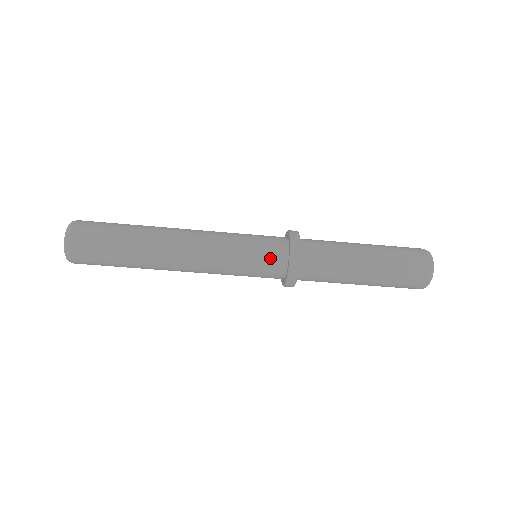
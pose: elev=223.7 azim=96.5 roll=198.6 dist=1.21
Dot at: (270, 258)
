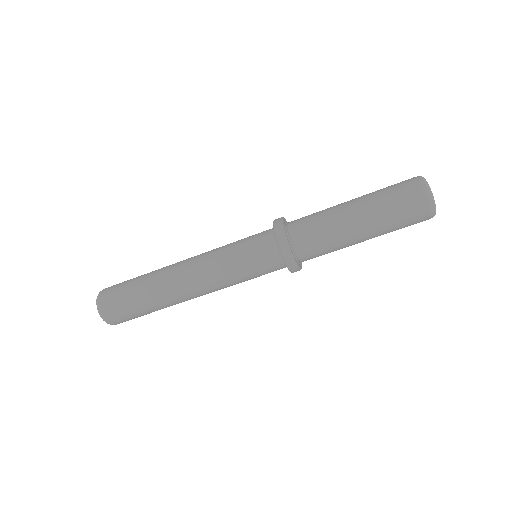
Dot at: (262, 253)
